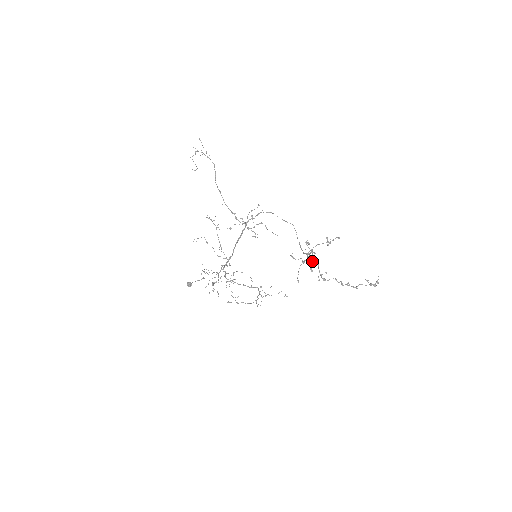
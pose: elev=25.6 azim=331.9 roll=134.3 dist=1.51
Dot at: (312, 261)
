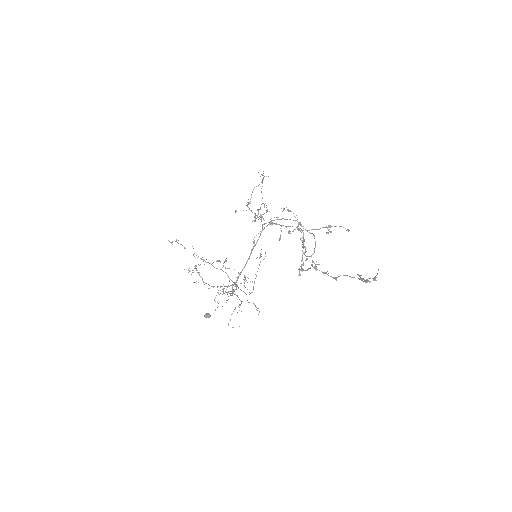
Dot at: (289, 233)
